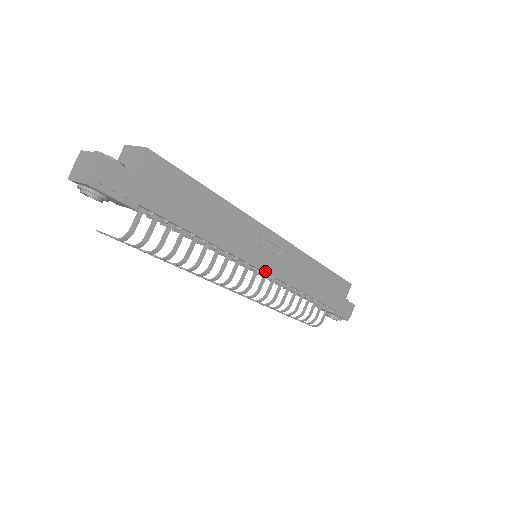
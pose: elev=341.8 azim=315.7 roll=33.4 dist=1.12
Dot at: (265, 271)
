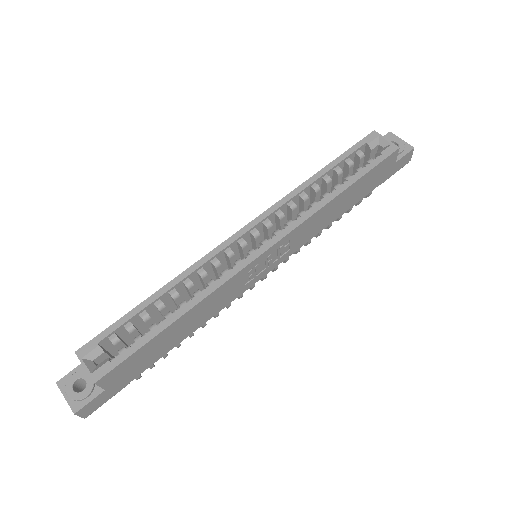
Dot at: (271, 269)
